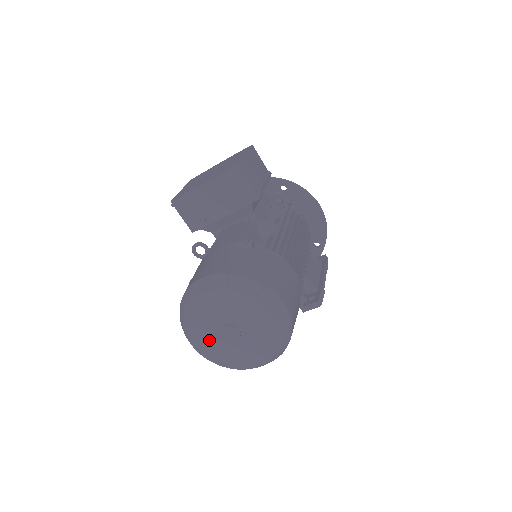
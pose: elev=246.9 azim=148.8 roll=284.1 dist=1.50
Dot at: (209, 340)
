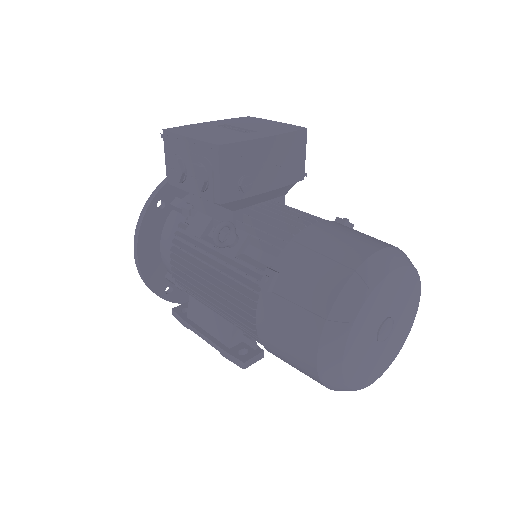
Dot at: (362, 346)
